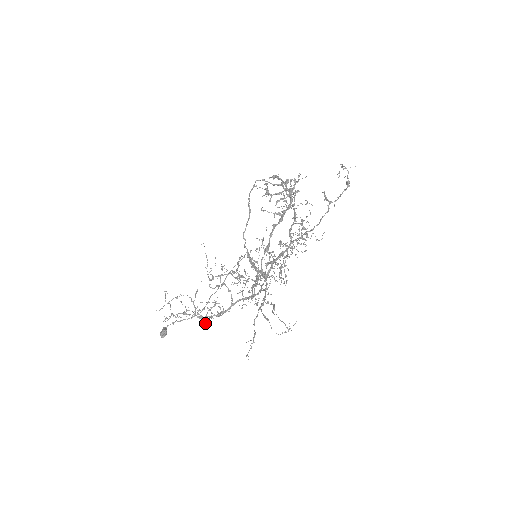
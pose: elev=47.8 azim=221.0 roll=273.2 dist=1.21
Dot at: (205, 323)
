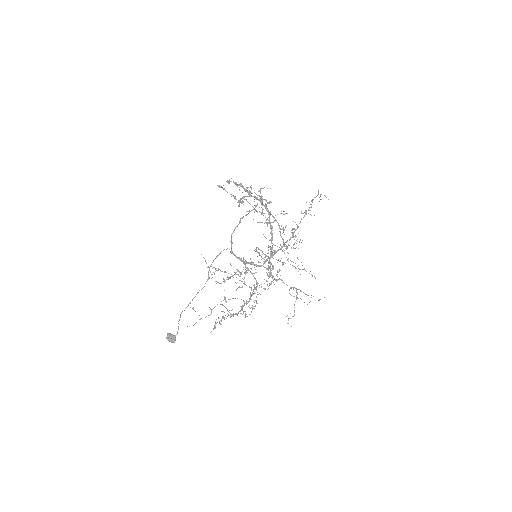
Dot at: occluded
